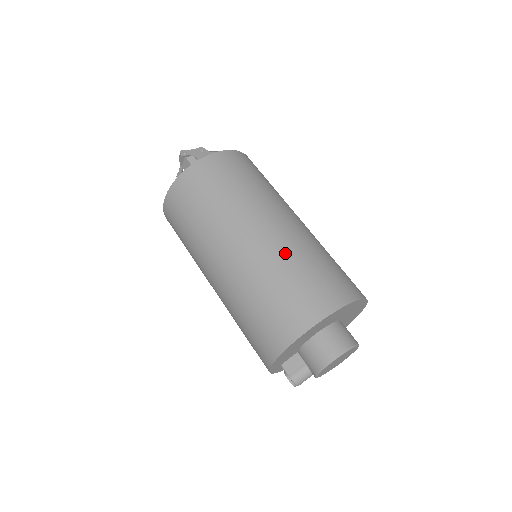
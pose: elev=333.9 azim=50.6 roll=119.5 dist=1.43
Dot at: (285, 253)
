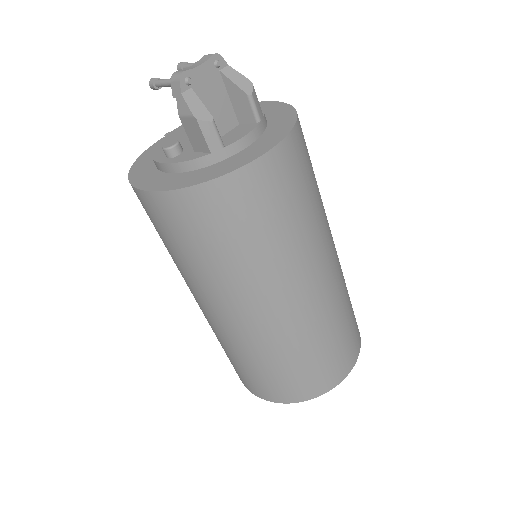
Dot at: (313, 331)
